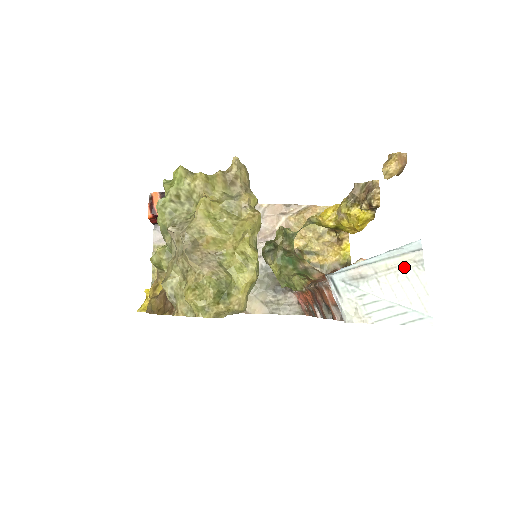
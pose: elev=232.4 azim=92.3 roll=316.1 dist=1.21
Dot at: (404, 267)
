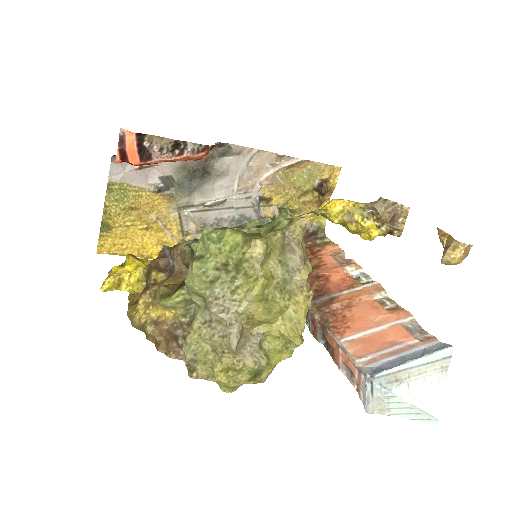
Dot at: (432, 372)
